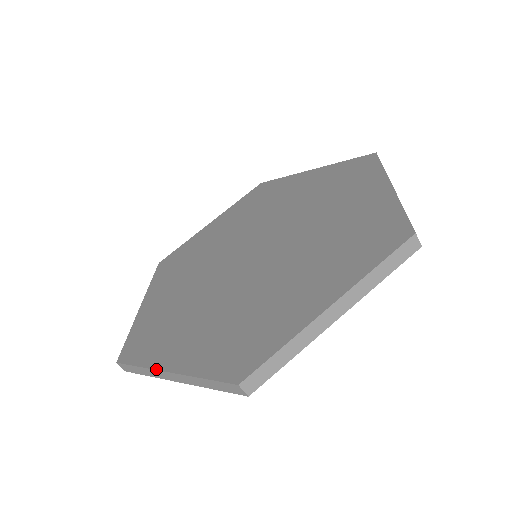
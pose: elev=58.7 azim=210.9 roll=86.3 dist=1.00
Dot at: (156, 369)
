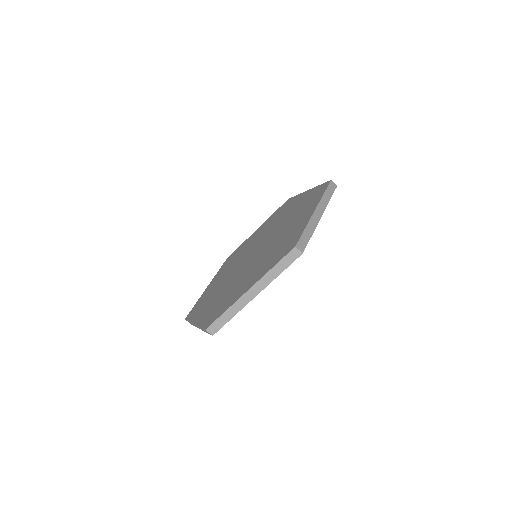
Dot at: (192, 322)
